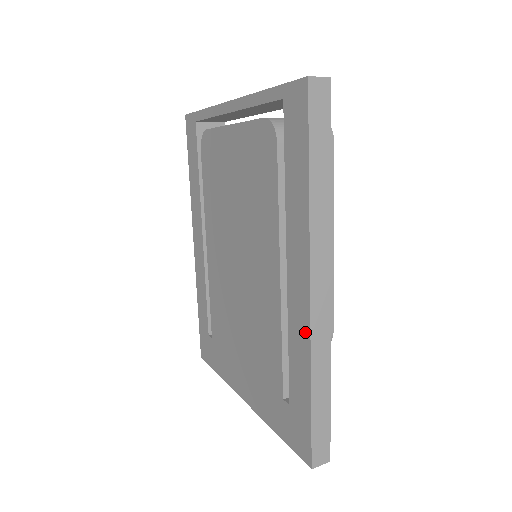
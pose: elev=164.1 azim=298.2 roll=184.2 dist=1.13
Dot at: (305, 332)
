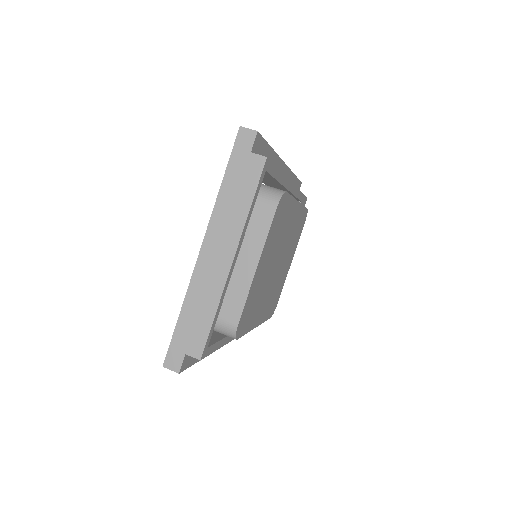
Dot at: occluded
